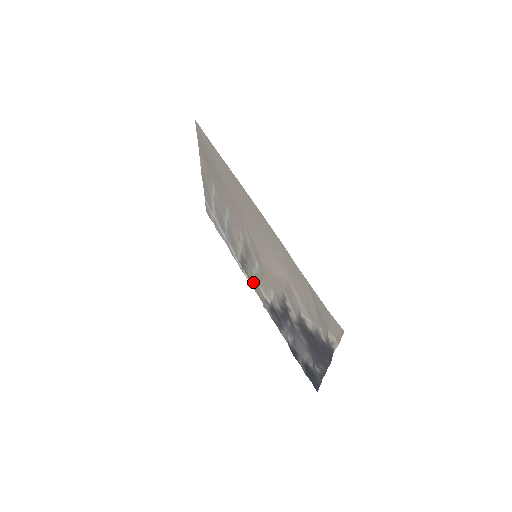
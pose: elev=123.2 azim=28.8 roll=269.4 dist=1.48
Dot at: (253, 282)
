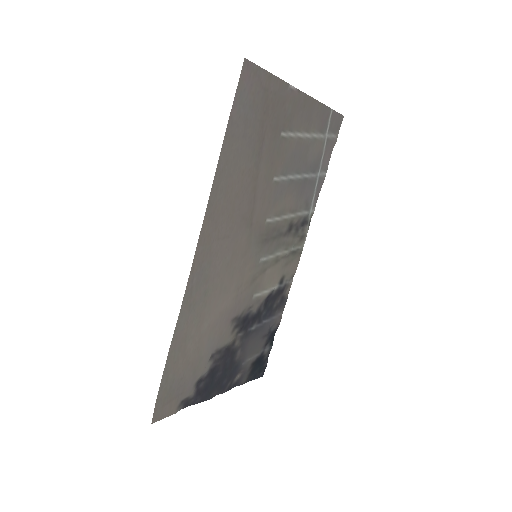
Dot at: (294, 250)
